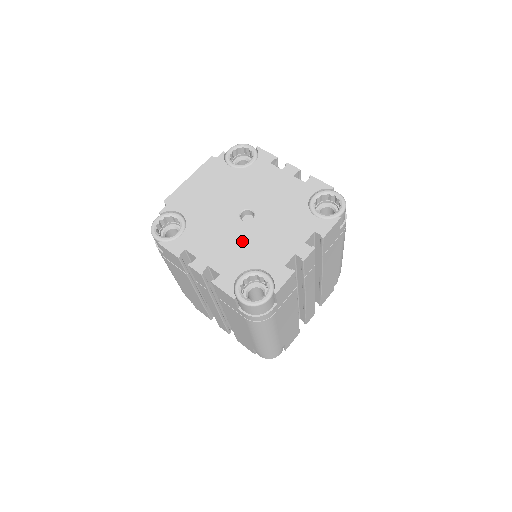
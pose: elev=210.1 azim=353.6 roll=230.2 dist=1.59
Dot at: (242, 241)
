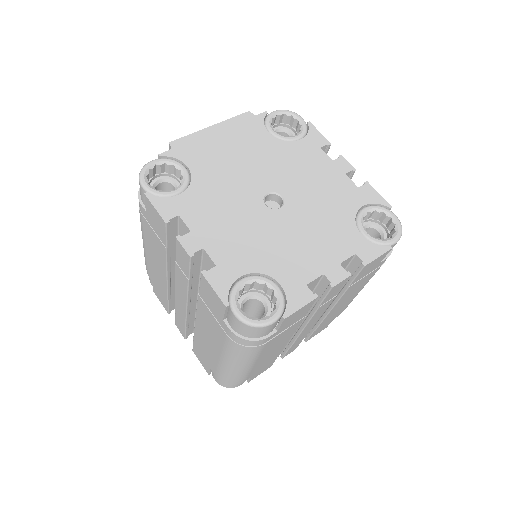
Dot at: (258, 232)
